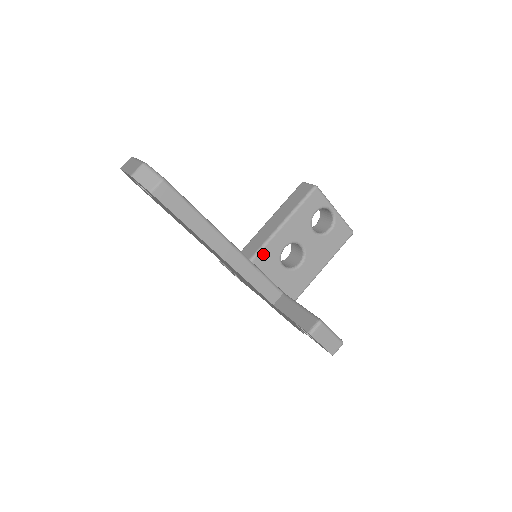
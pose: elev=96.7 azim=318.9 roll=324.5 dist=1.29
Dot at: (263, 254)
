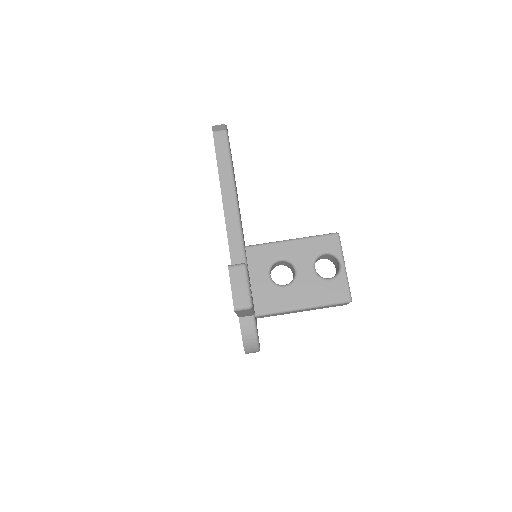
Dot at: (260, 249)
